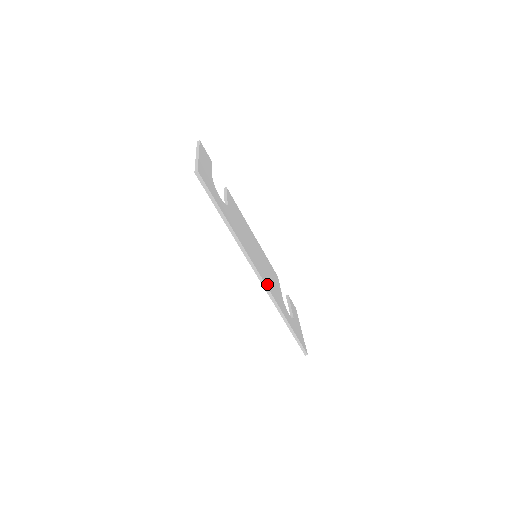
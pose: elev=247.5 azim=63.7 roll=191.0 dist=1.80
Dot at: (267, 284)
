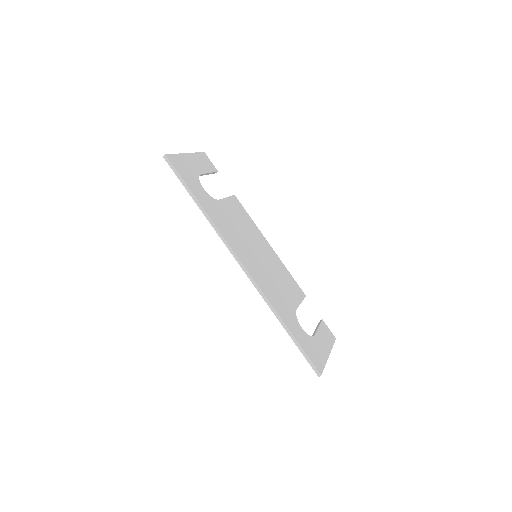
Dot at: (257, 278)
